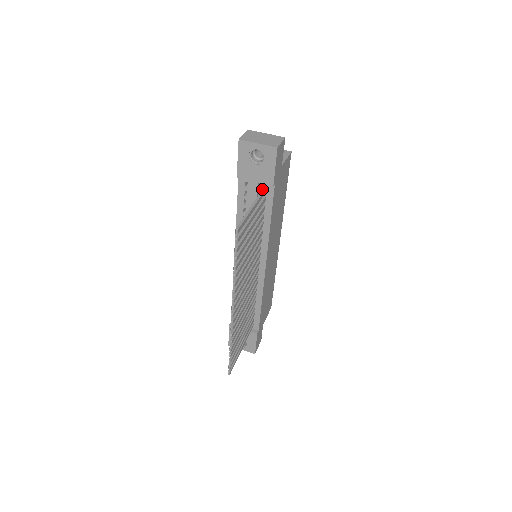
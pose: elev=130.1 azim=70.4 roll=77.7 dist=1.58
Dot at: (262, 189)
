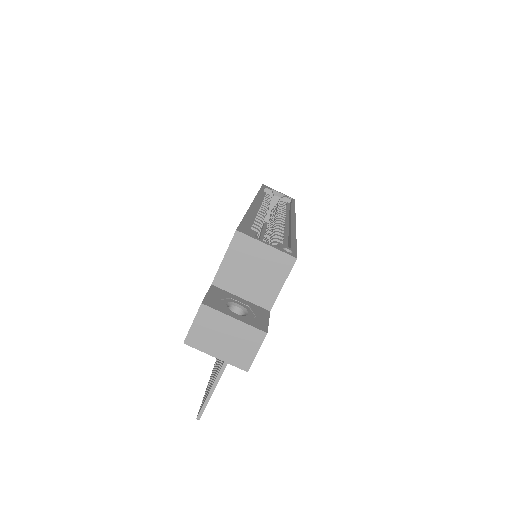
Dot at: occluded
